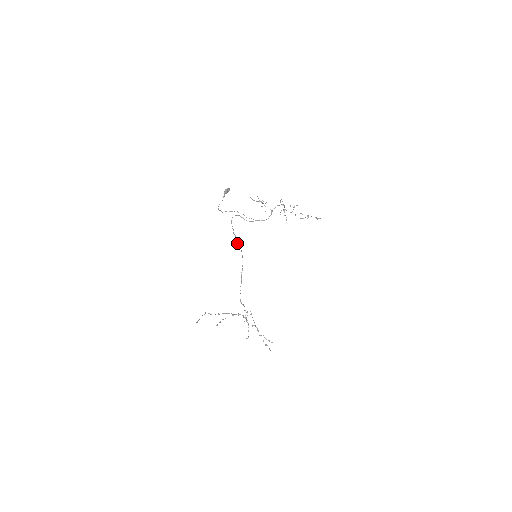
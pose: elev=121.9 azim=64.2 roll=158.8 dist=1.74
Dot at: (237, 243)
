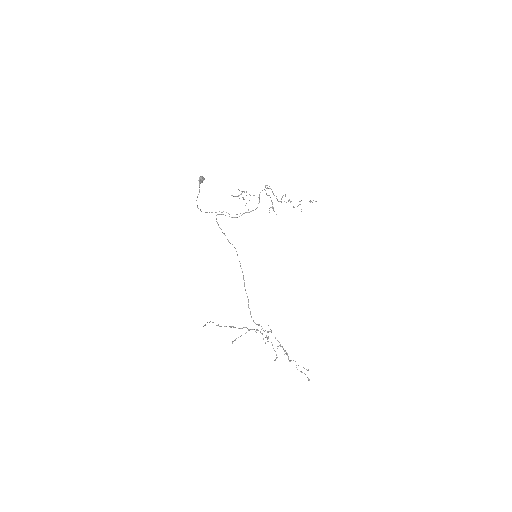
Dot at: occluded
